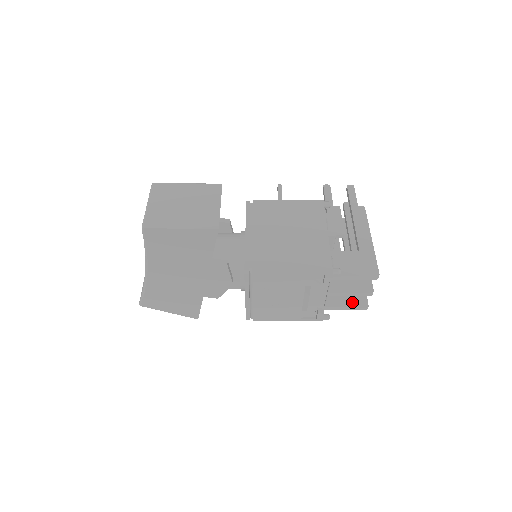
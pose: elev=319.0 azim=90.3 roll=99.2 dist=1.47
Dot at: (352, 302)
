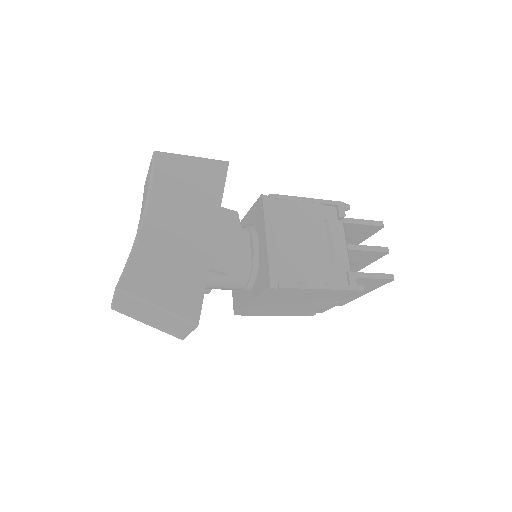
Dot at: occluded
